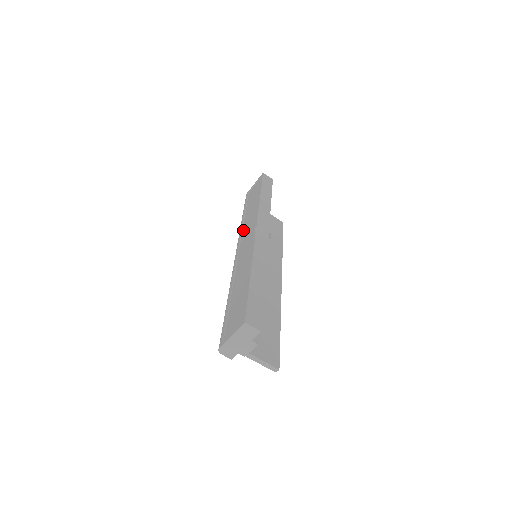
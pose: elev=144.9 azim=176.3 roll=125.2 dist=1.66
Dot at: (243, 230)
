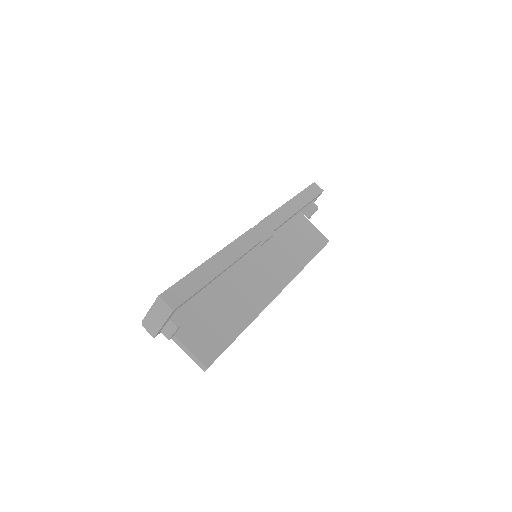
Dot at: occluded
